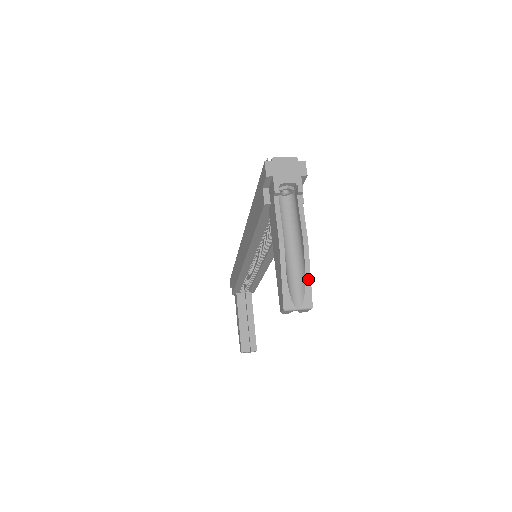
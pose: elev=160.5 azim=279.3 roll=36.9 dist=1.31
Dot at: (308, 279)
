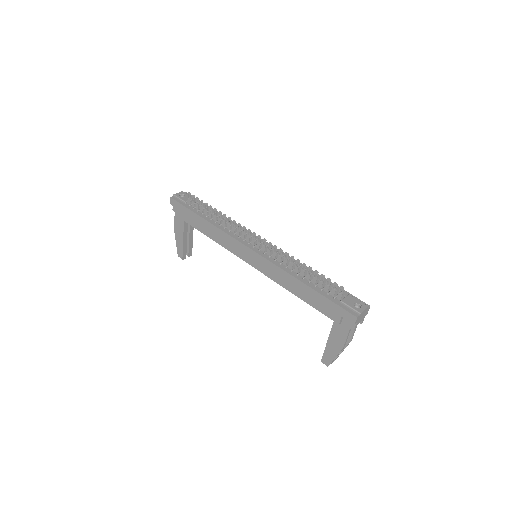
Dot at: occluded
